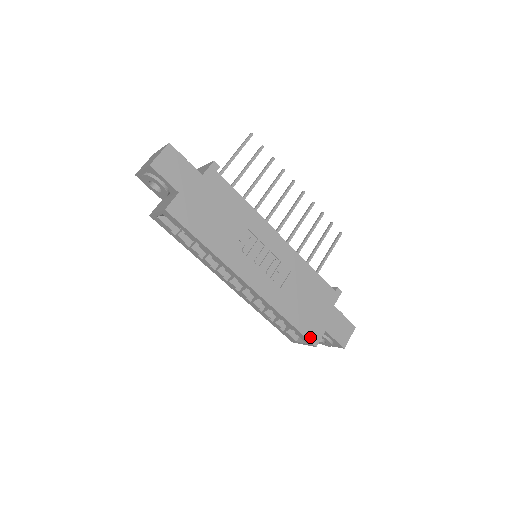
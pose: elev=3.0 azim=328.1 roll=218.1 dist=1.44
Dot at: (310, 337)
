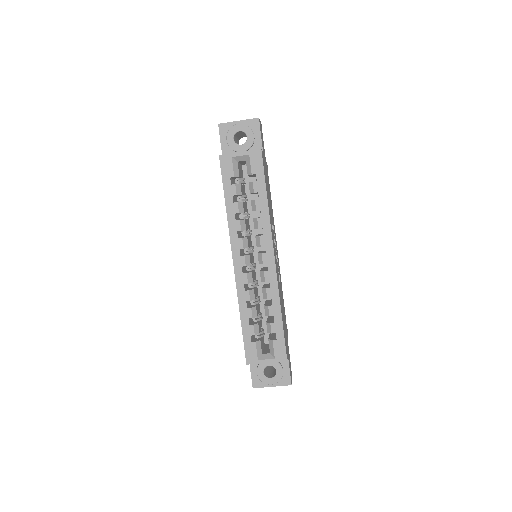
Dot at: occluded
